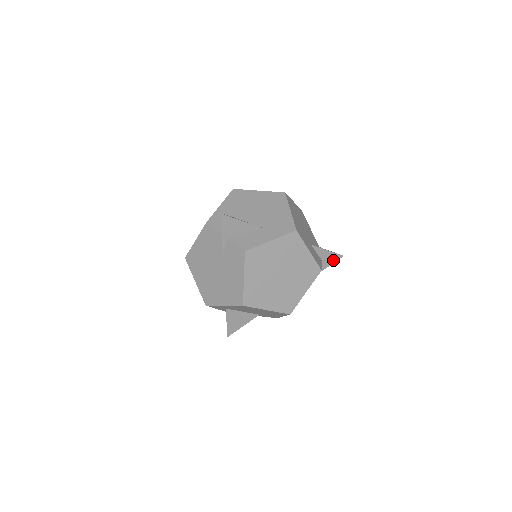
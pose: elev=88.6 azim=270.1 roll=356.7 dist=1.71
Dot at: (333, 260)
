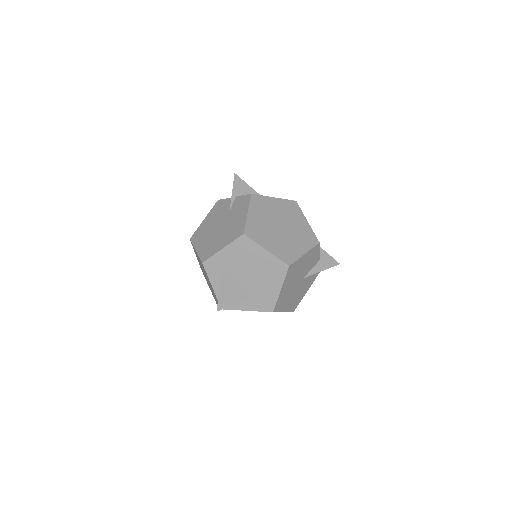
Dot at: (330, 264)
